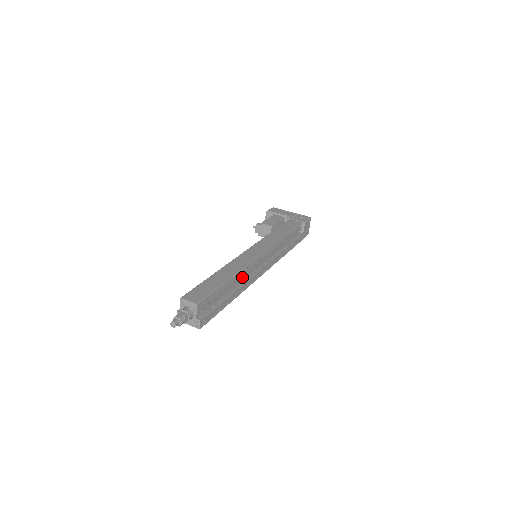
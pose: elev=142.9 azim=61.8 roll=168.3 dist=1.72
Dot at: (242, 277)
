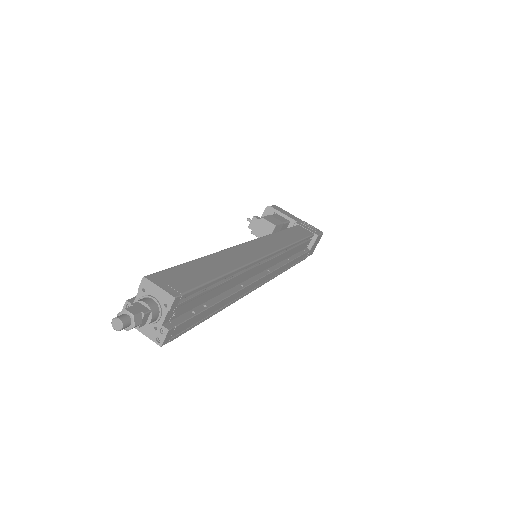
Dot at: (240, 278)
